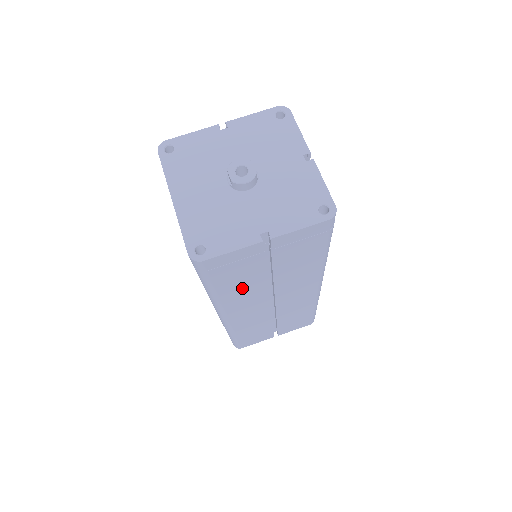
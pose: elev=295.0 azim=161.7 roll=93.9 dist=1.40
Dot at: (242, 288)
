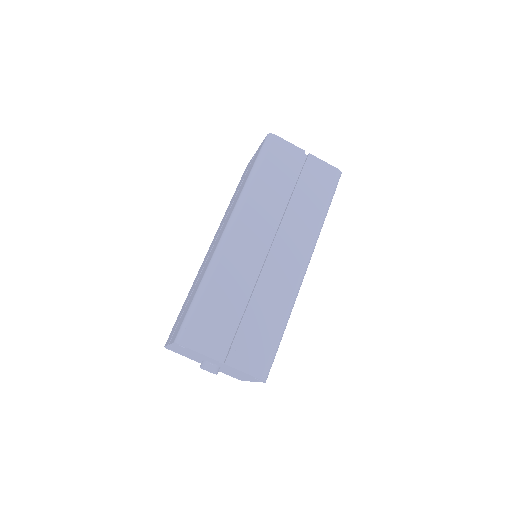
Dot at: occluded
